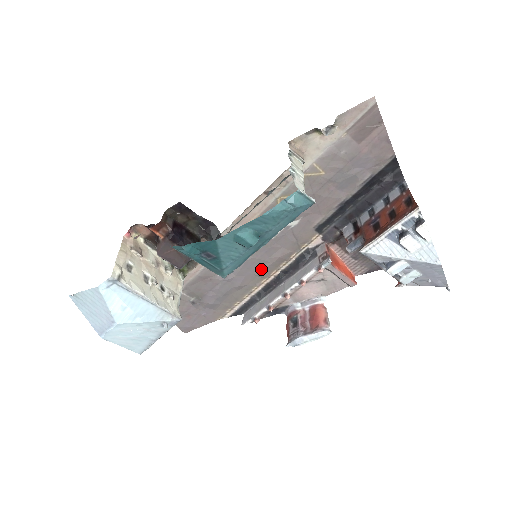
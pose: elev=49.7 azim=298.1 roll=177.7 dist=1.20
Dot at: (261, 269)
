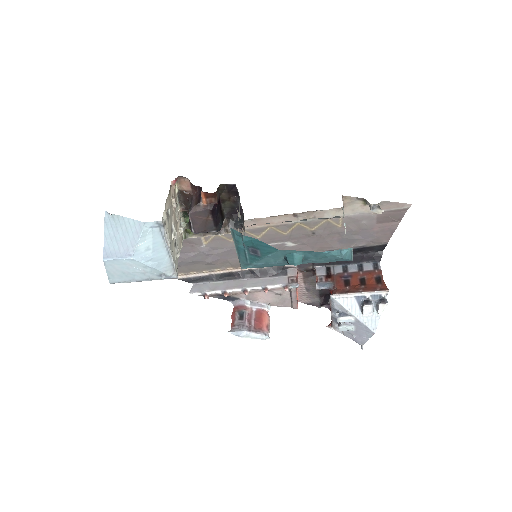
Dot at: (237, 260)
